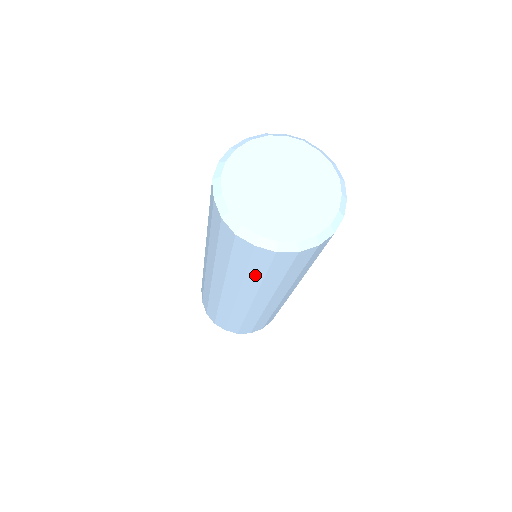
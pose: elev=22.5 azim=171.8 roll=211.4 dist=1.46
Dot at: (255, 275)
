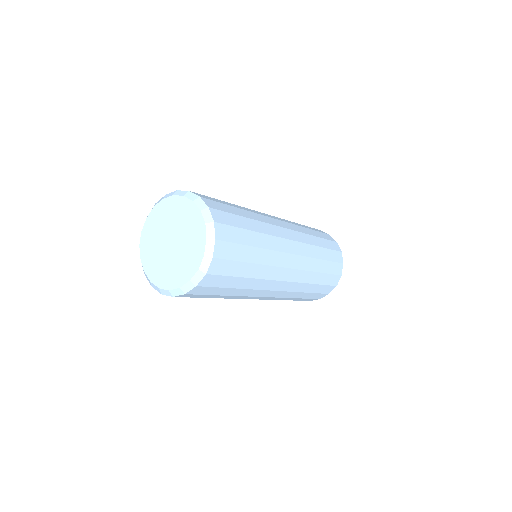
Dot at: occluded
